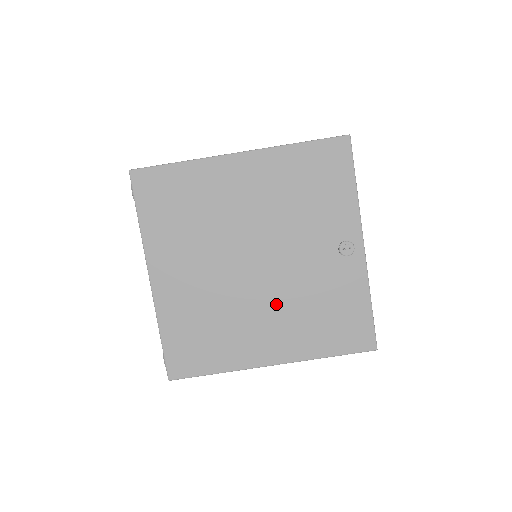
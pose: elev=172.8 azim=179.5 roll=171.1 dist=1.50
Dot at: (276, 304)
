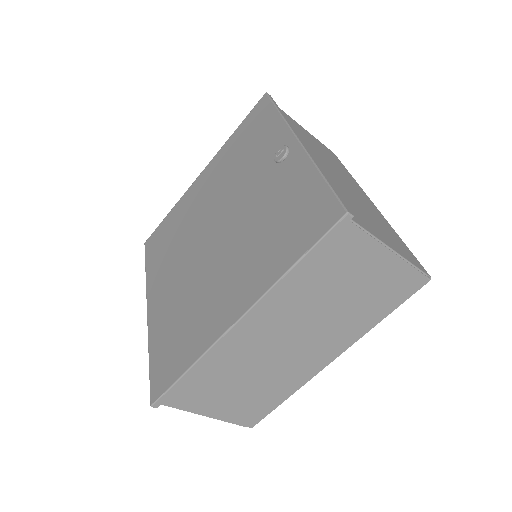
Dot at: (233, 253)
